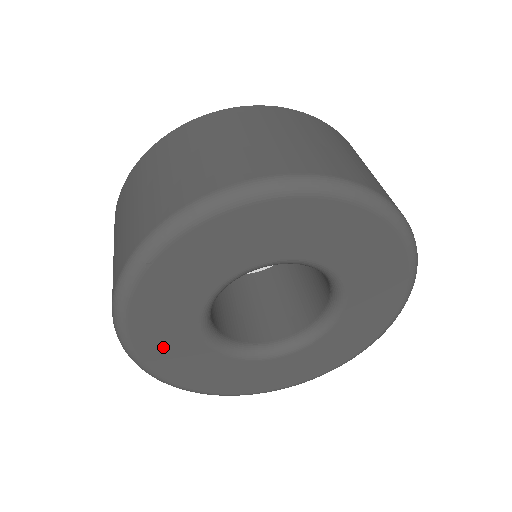
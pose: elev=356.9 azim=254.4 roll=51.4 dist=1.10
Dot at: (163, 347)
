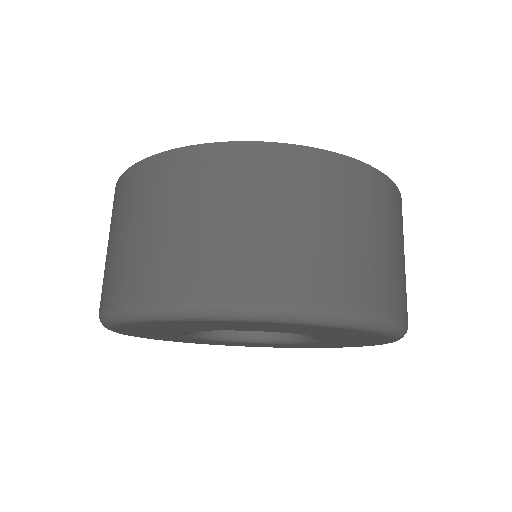
Dot at: (140, 331)
